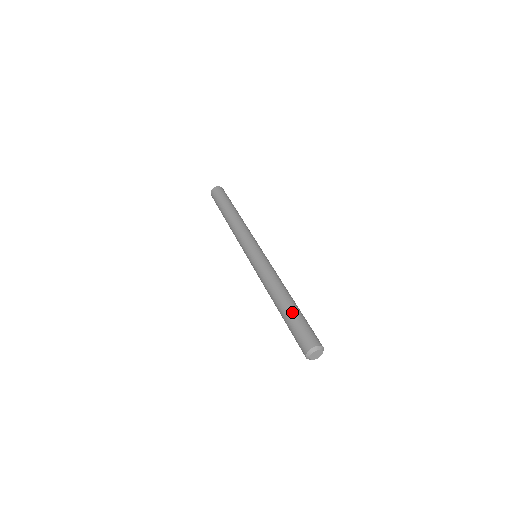
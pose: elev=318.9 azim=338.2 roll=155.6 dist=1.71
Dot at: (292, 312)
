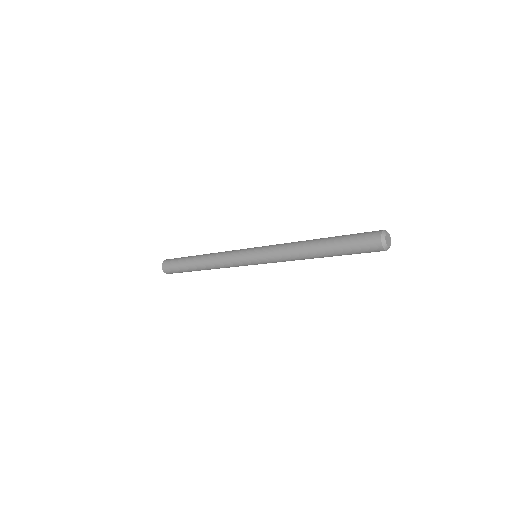
Dot at: (339, 236)
